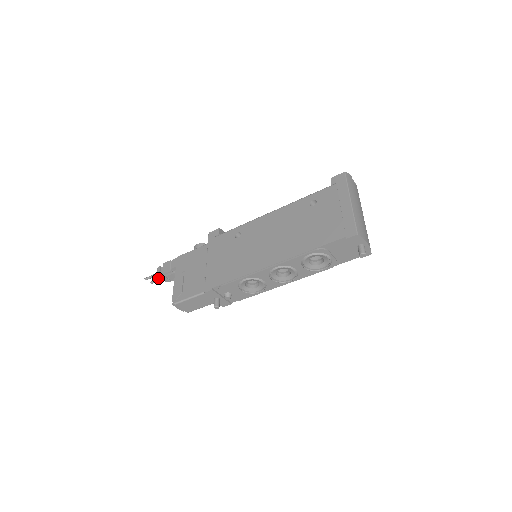
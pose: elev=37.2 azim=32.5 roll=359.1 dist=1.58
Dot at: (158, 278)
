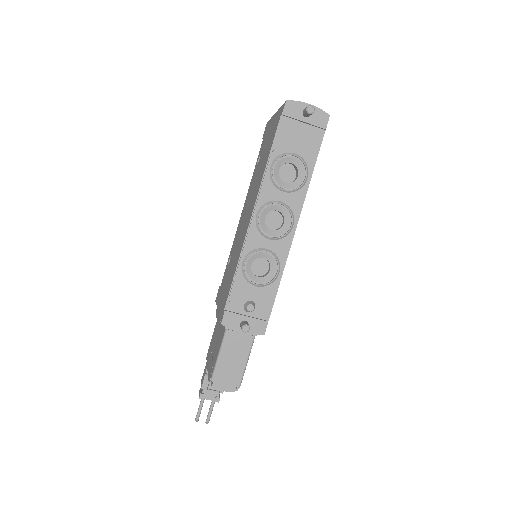
Dot at: (209, 408)
